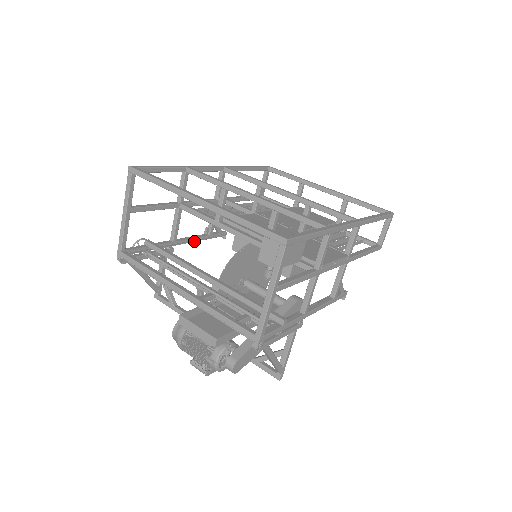
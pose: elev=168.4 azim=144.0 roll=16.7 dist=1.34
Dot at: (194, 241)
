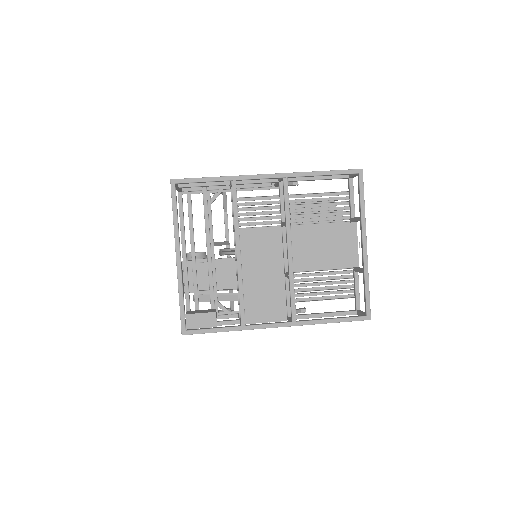
Dot at: occluded
